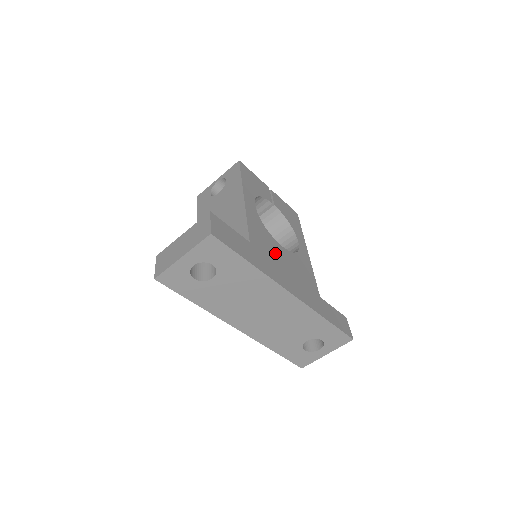
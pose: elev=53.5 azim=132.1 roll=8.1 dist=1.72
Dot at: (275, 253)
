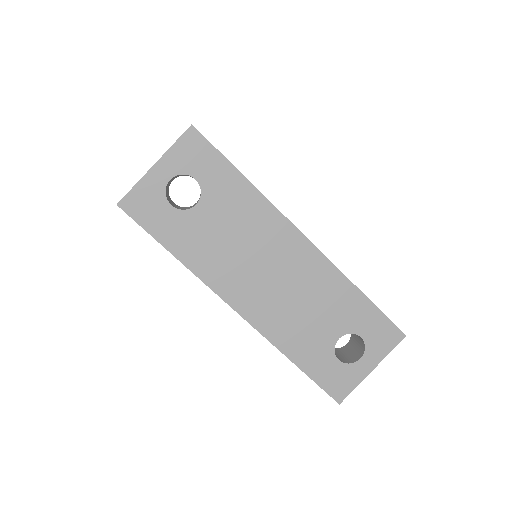
Dot at: occluded
